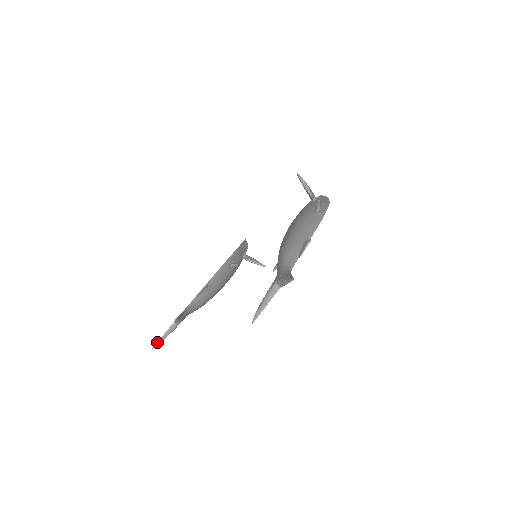
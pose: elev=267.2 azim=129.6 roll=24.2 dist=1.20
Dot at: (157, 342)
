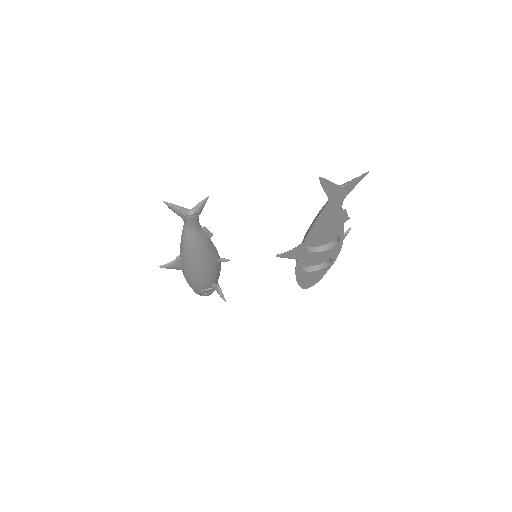
Dot at: (171, 203)
